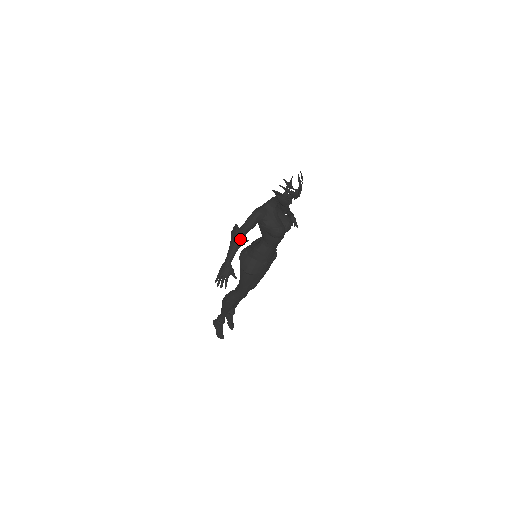
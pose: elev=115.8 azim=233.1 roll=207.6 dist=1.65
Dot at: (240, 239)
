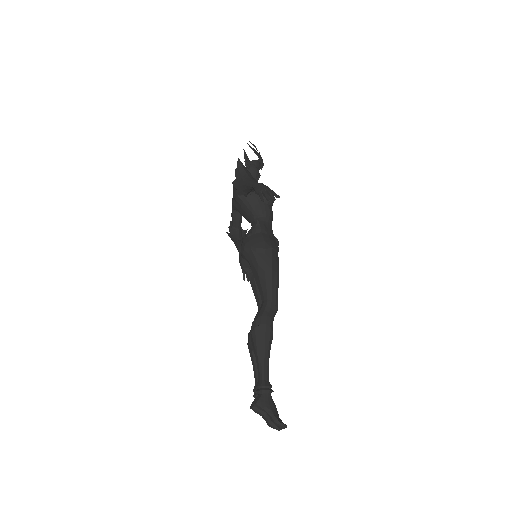
Dot at: (250, 175)
